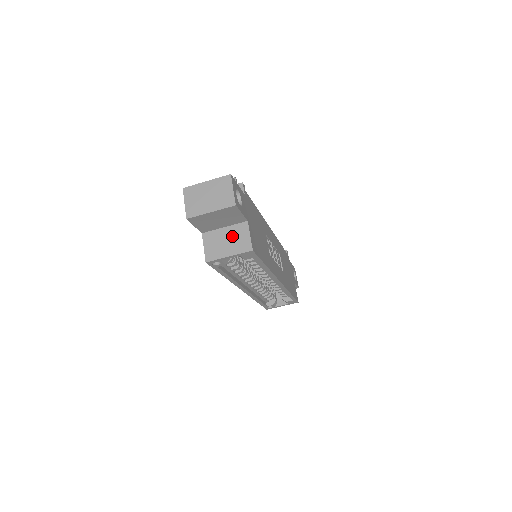
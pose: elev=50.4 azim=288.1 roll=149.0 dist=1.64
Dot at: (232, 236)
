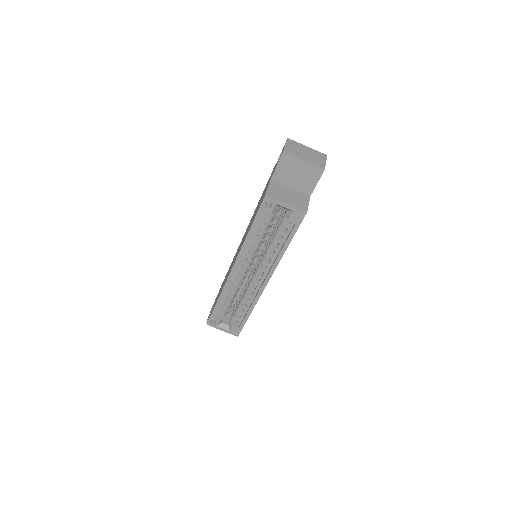
Dot at: (294, 196)
